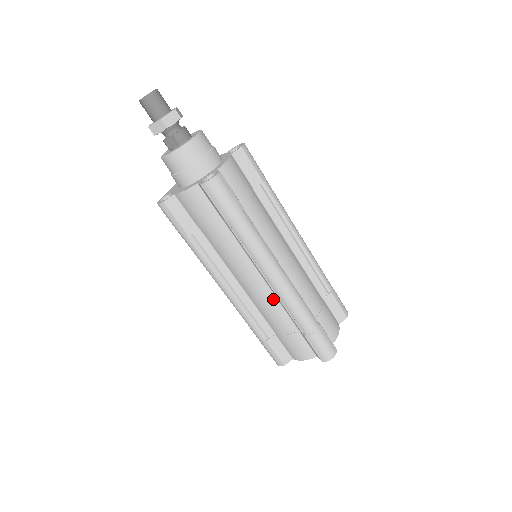
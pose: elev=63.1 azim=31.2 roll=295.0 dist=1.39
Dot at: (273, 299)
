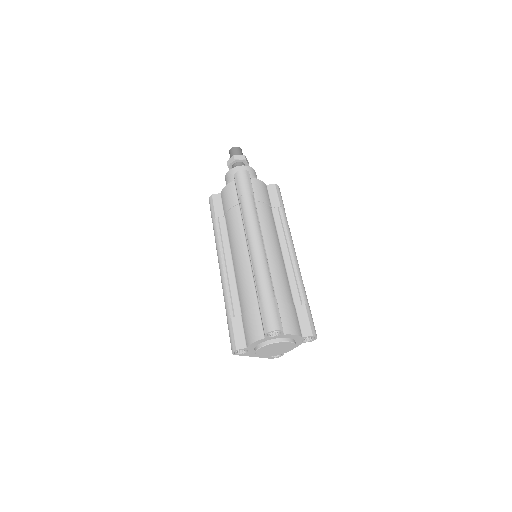
Dot at: (249, 271)
